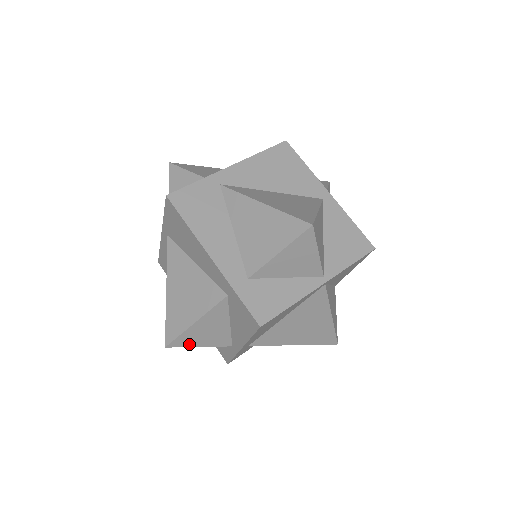
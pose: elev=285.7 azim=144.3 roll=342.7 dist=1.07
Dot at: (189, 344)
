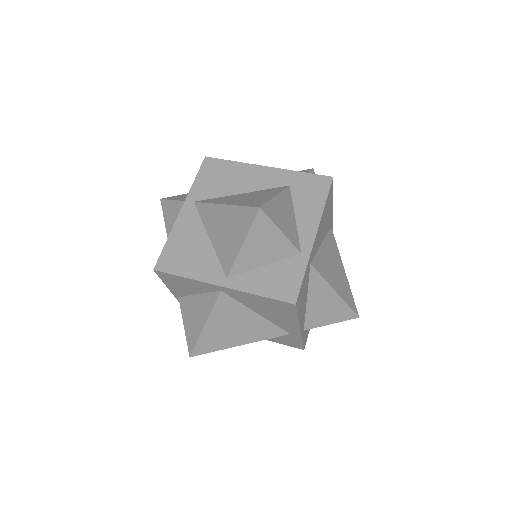
Dot at: (274, 220)
